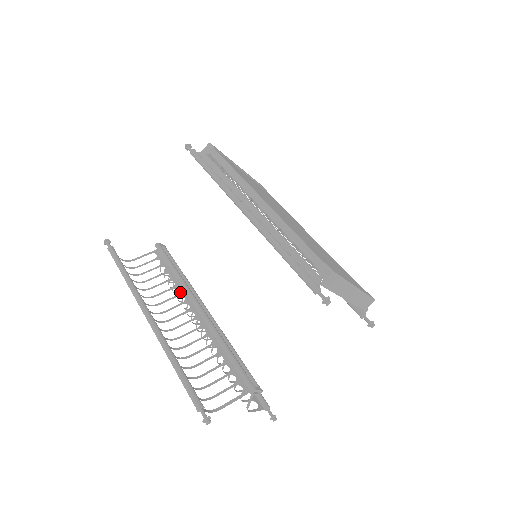
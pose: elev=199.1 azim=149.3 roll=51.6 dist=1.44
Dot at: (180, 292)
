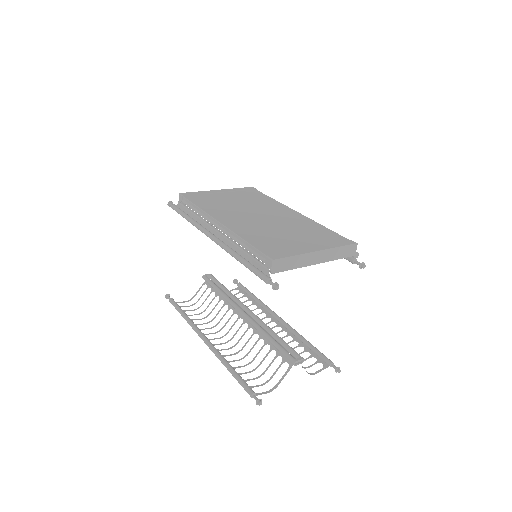
Dot at: (229, 307)
